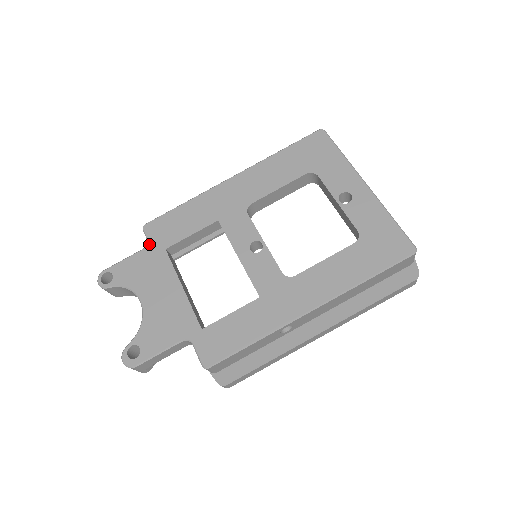
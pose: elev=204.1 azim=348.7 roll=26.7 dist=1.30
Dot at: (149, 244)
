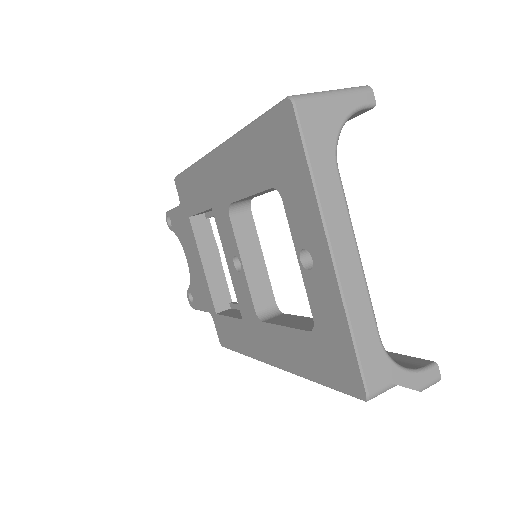
Dot at: (180, 204)
